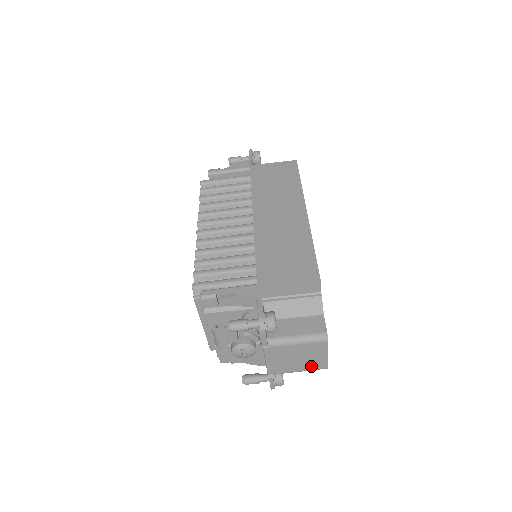
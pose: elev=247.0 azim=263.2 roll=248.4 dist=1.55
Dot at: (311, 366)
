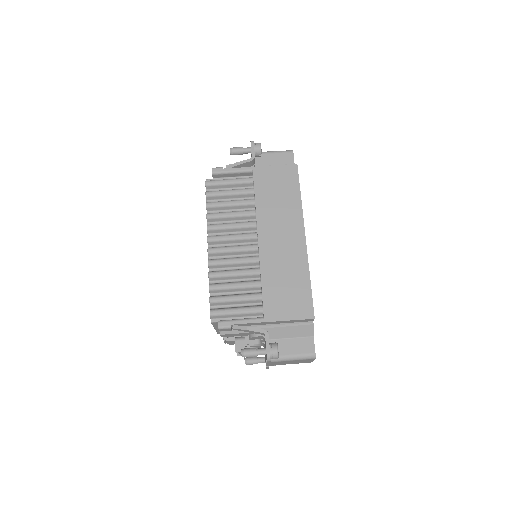
Dot at: occluded
